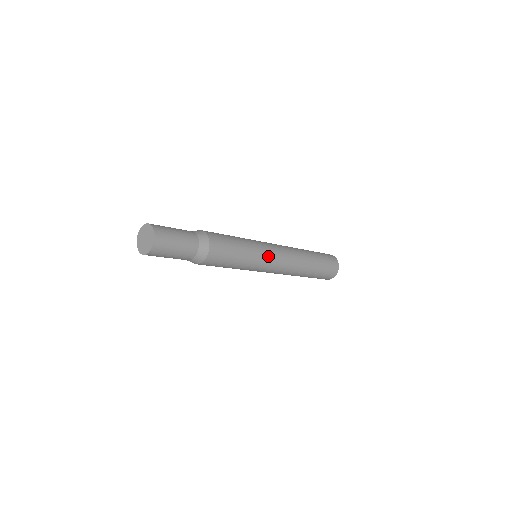
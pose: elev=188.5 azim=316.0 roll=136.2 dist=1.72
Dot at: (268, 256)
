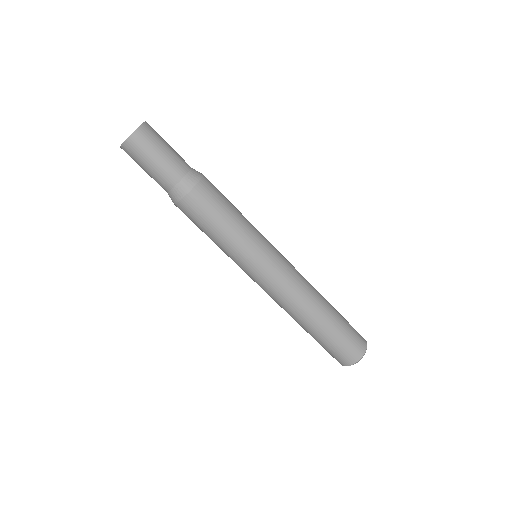
Dot at: occluded
